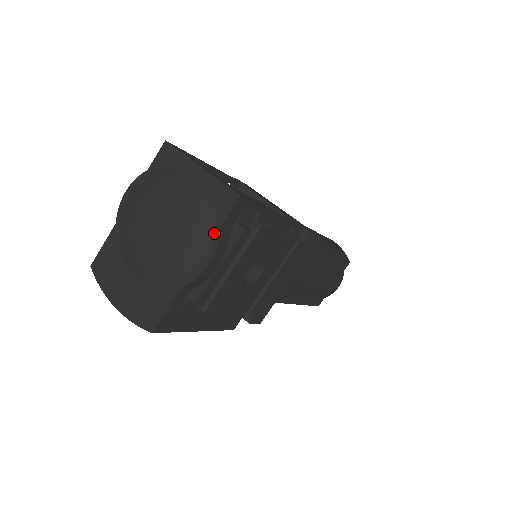
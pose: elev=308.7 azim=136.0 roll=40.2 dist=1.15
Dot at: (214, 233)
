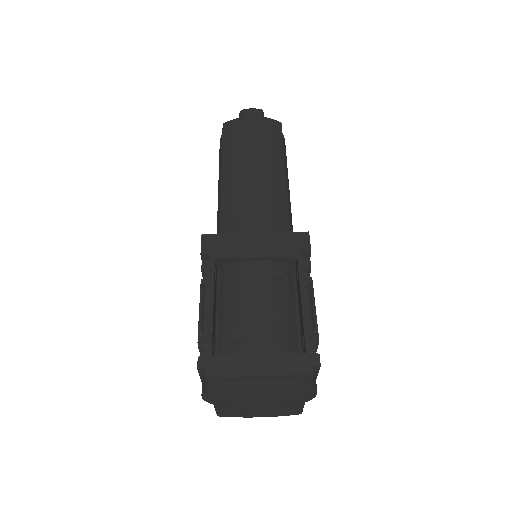
Dot at: (308, 388)
